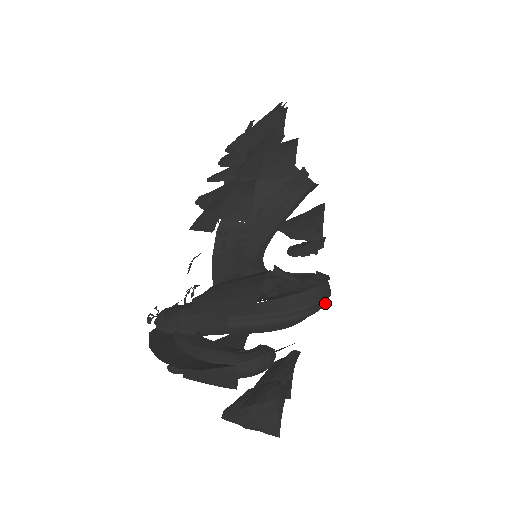
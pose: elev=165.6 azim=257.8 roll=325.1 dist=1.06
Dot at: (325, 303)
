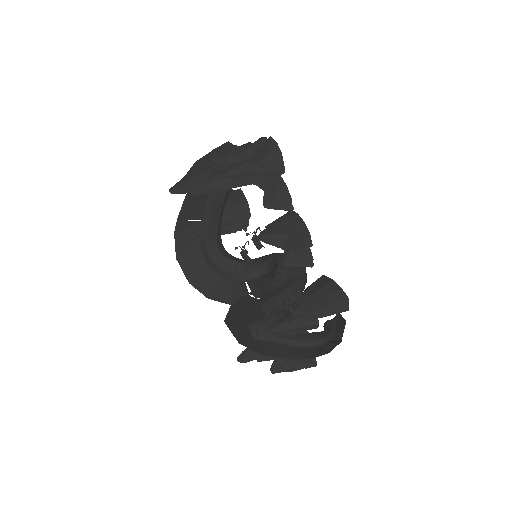
Dot at: occluded
